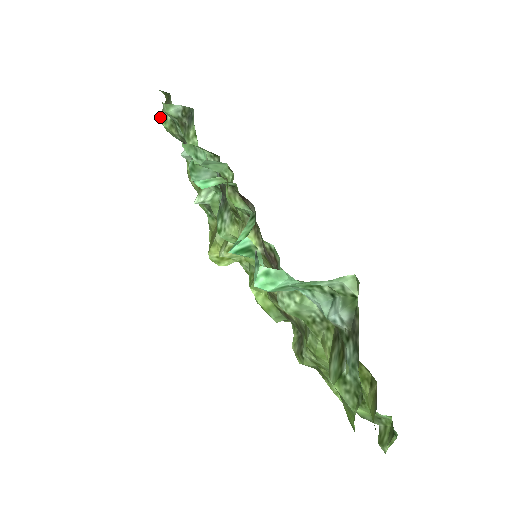
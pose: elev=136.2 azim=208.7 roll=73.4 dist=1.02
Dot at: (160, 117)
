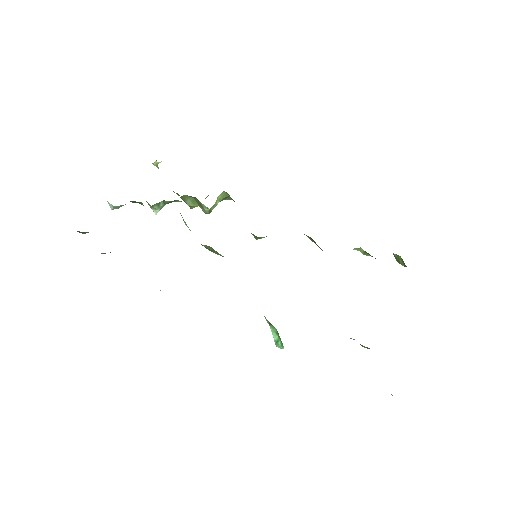
Dot at: occluded
